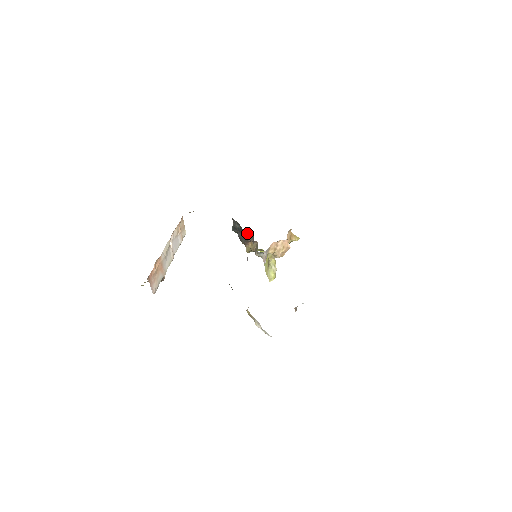
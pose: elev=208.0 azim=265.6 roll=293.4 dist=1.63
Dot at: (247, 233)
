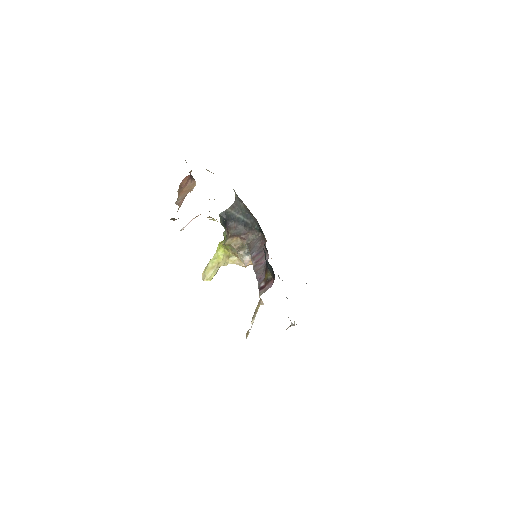
Dot at: (255, 230)
